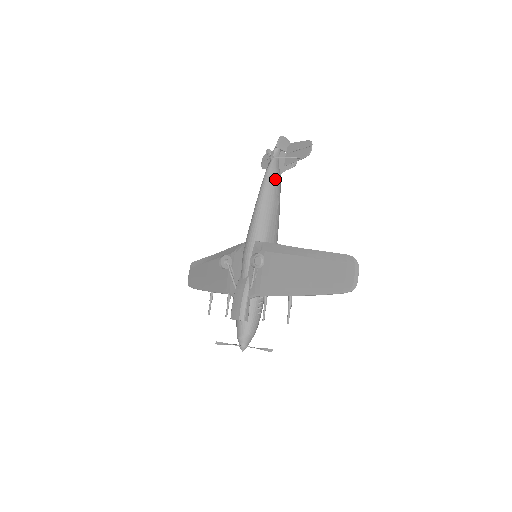
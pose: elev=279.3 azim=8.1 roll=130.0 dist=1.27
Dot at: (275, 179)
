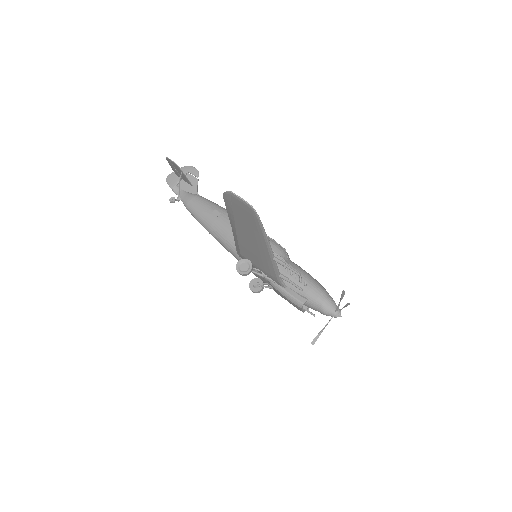
Dot at: (195, 205)
